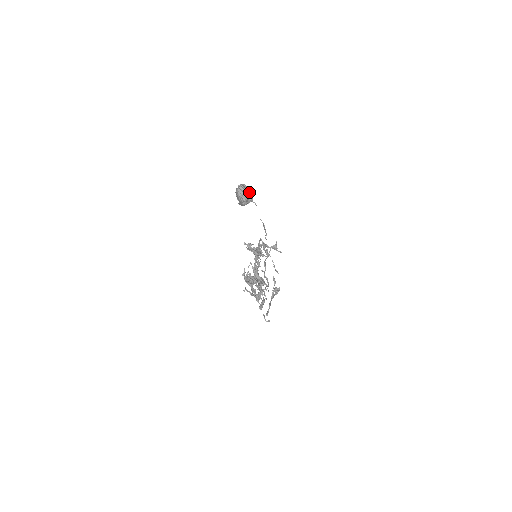
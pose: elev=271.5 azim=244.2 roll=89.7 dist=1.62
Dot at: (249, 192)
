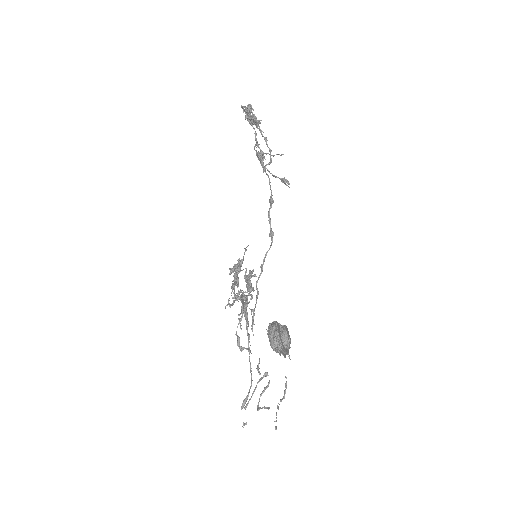
Dot at: (289, 347)
